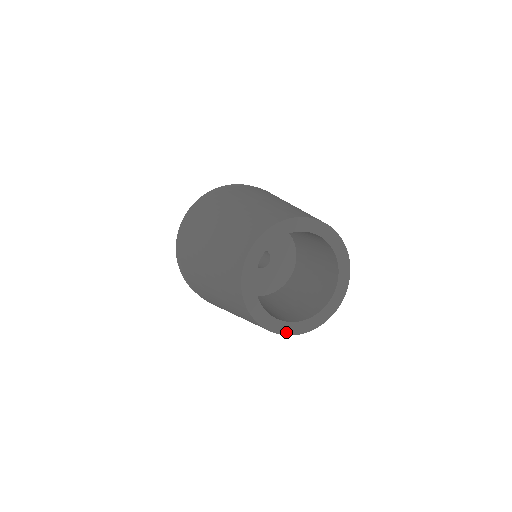
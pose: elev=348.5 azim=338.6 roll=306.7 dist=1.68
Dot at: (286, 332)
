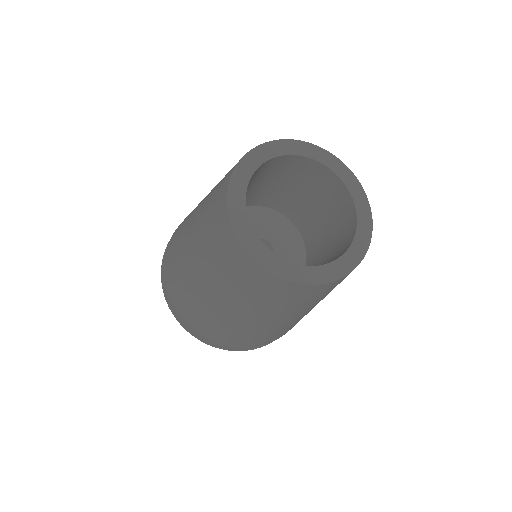
Dot at: (344, 271)
